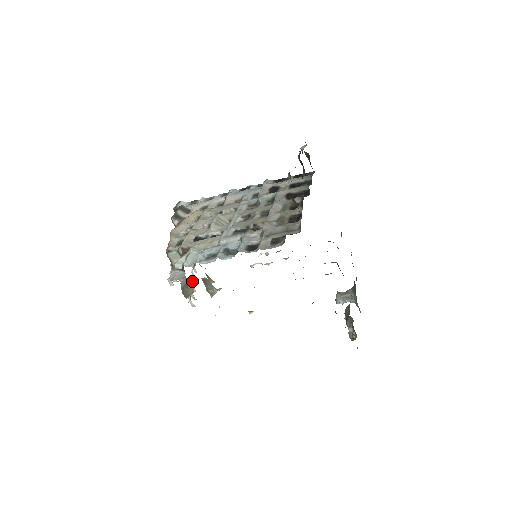
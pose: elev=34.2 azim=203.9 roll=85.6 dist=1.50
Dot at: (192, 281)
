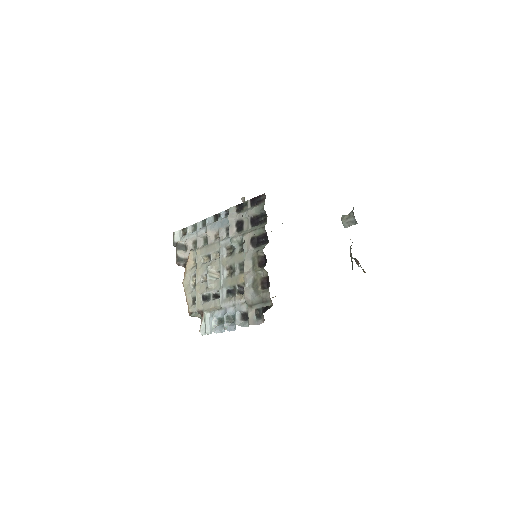
Dot at: occluded
